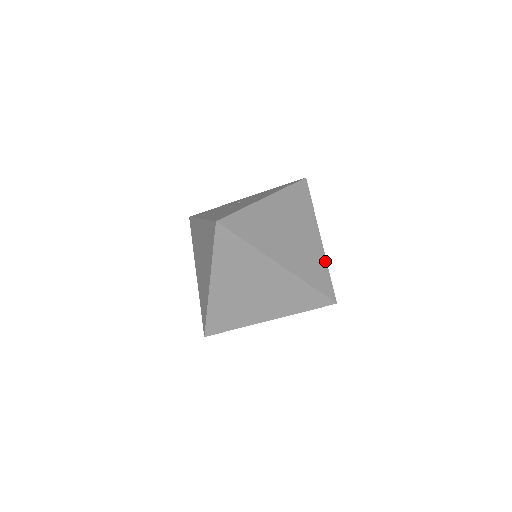
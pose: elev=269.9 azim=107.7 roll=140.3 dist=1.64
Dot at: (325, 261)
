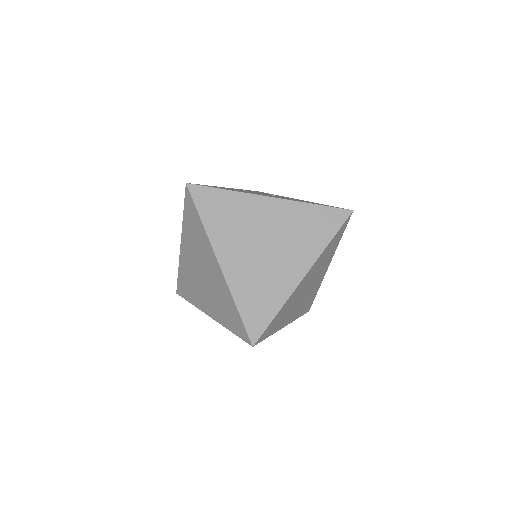
Dot at: (284, 301)
